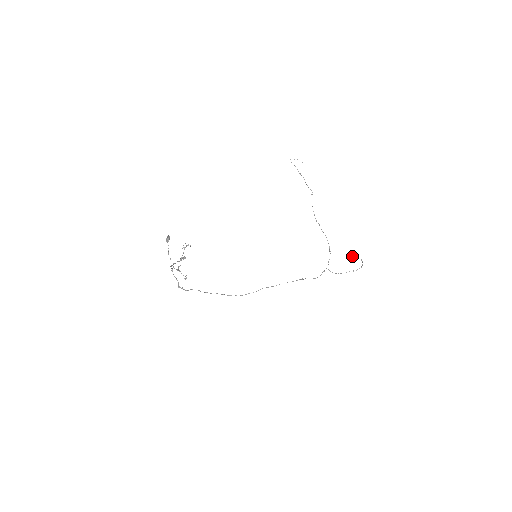
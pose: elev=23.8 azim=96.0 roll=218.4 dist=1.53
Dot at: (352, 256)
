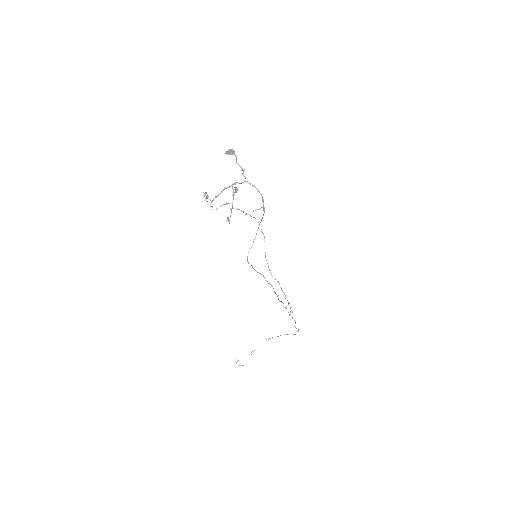
Dot at: occluded
